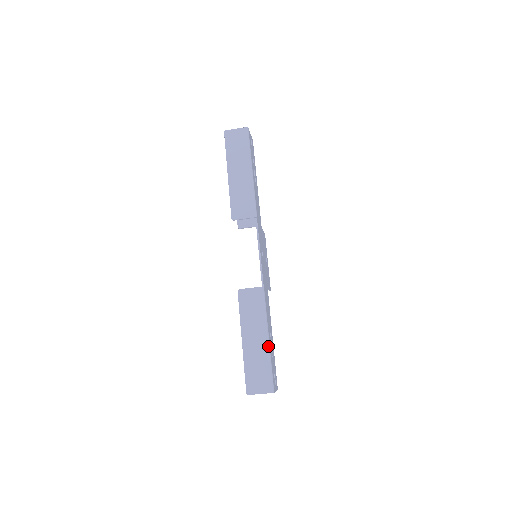
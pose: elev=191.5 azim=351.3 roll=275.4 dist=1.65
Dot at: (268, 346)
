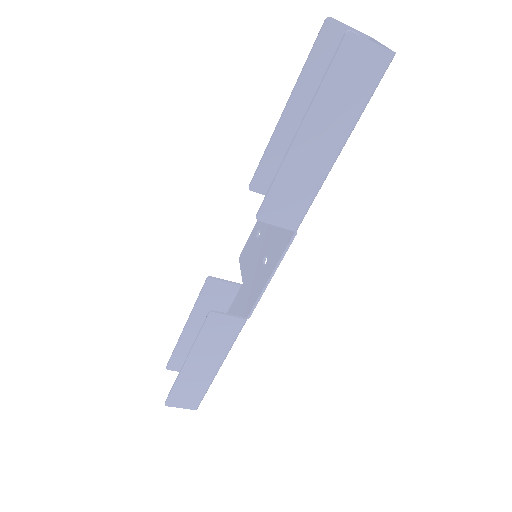
Dot at: (215, 375)
